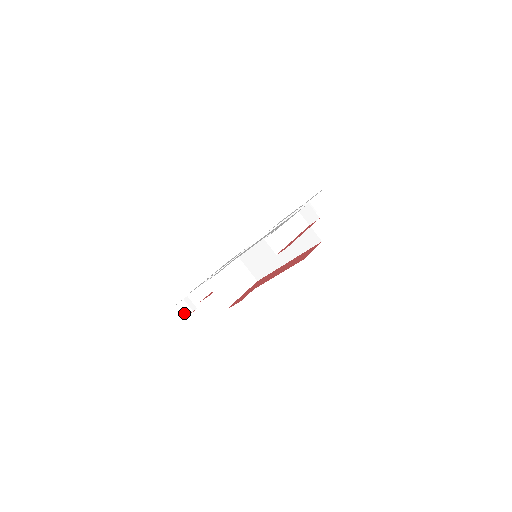
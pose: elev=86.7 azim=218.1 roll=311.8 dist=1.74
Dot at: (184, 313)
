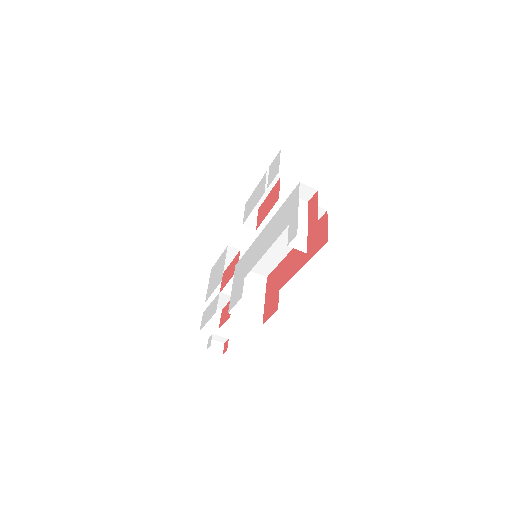
Dot at: (219, 351)
